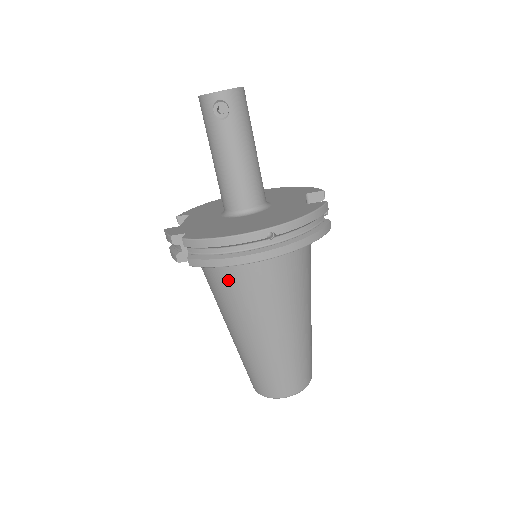
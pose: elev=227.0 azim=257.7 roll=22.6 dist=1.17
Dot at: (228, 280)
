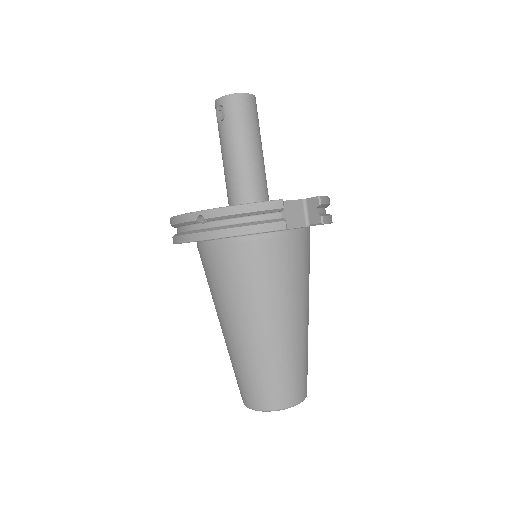
Dot at: (203, 264)
